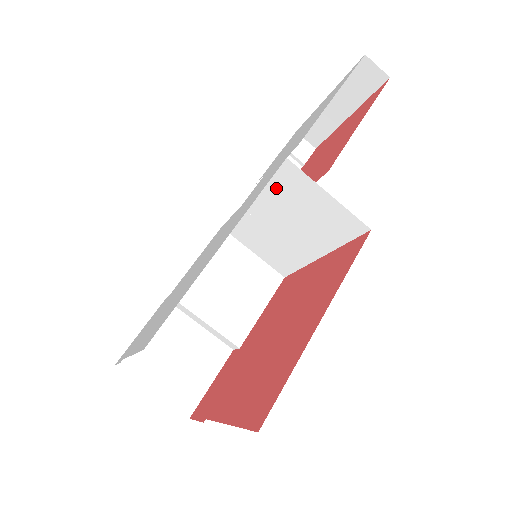
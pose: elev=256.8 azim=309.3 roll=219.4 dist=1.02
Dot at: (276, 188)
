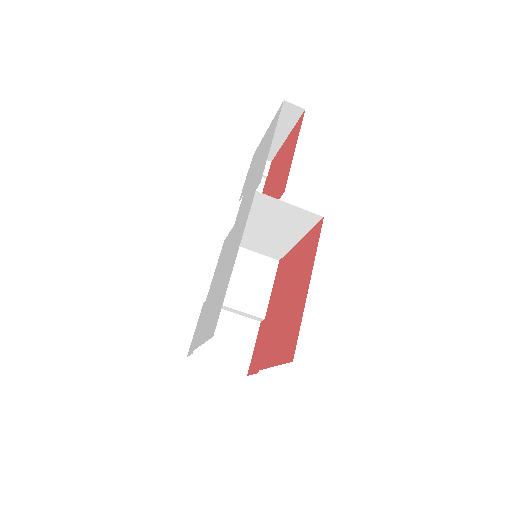
Dot at: (255, 209)
